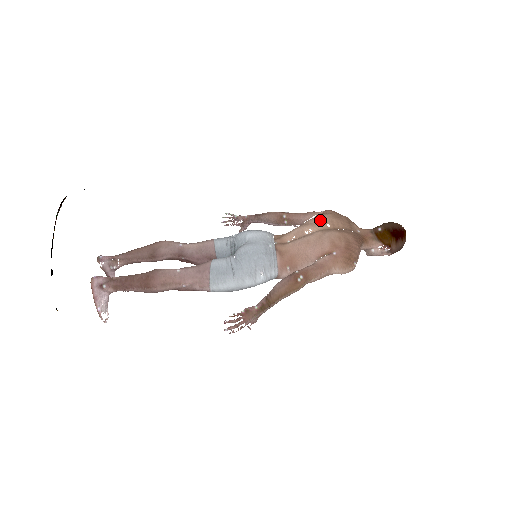
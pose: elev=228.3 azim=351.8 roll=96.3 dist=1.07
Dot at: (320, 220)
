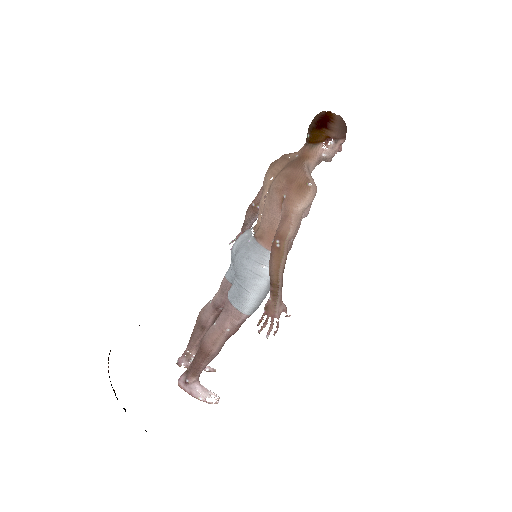
Dot at: (264, 182)
